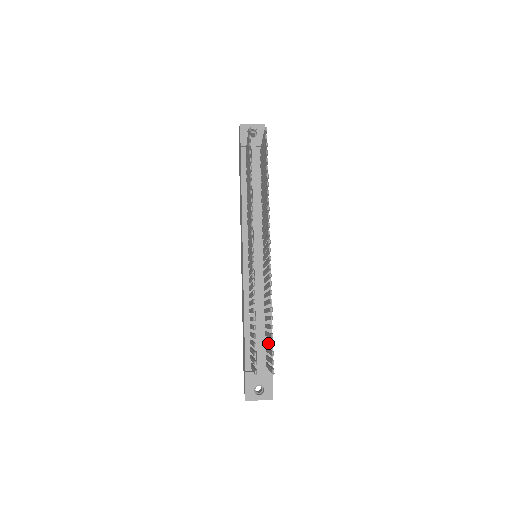
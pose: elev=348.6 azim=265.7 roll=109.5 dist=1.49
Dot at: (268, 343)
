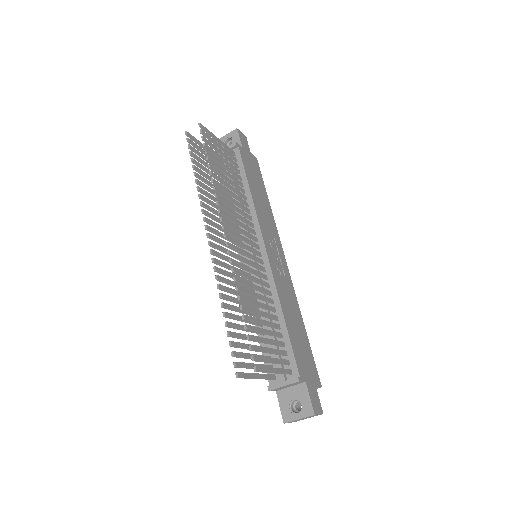
Dot at: (263, 341)
